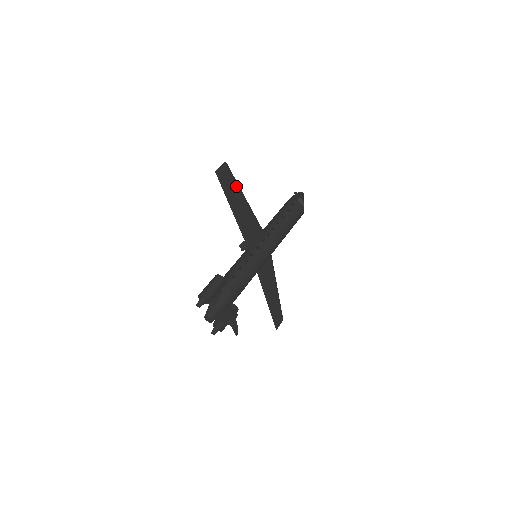
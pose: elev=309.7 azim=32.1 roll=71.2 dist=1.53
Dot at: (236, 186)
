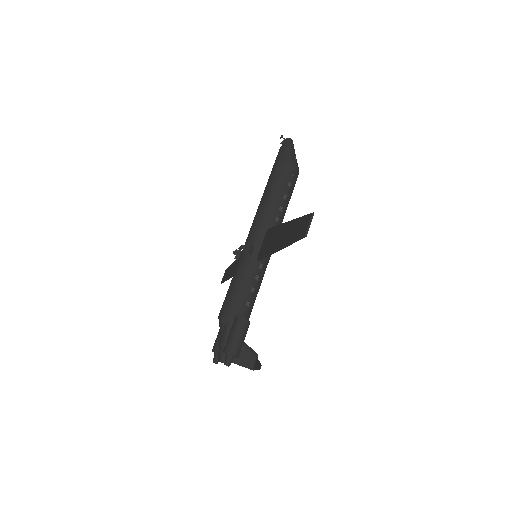
Dot at: occluded
